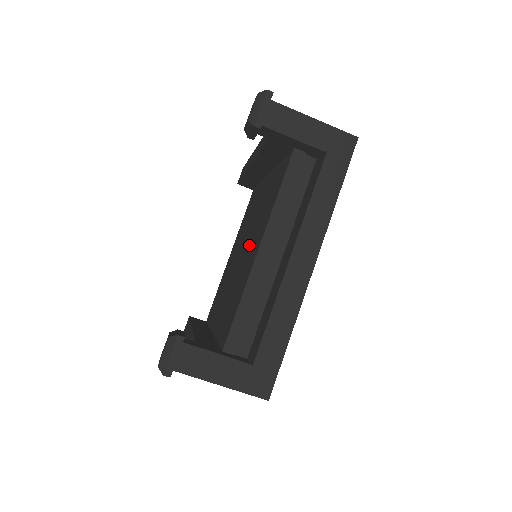
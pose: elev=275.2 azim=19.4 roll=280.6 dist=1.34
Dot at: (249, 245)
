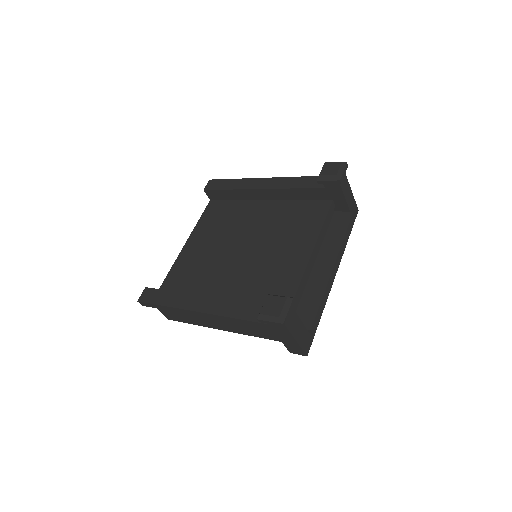
Dot at: (271, 248)
